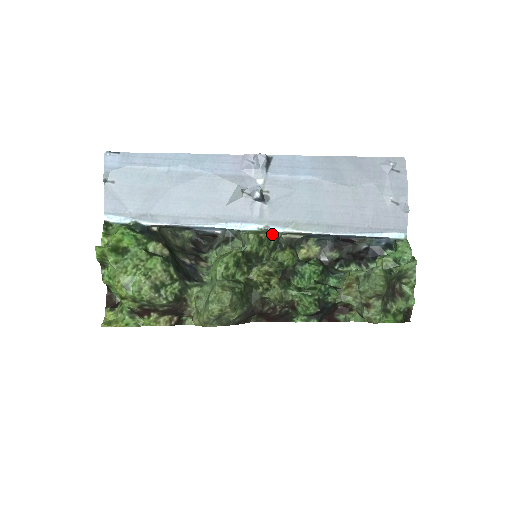
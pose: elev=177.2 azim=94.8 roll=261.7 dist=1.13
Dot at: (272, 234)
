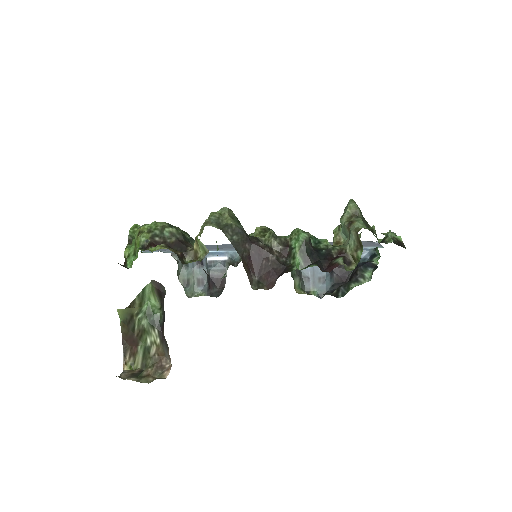
Dot at: occluded
